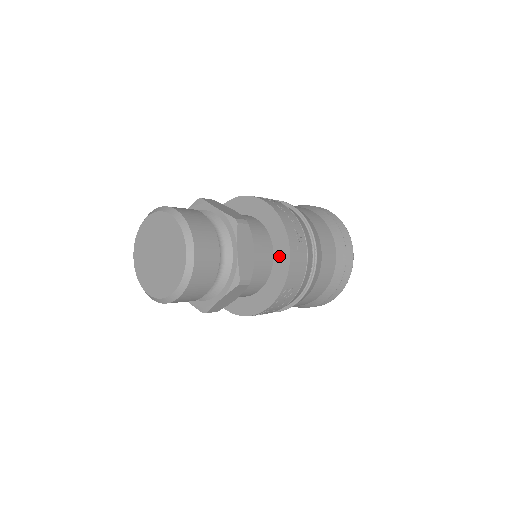
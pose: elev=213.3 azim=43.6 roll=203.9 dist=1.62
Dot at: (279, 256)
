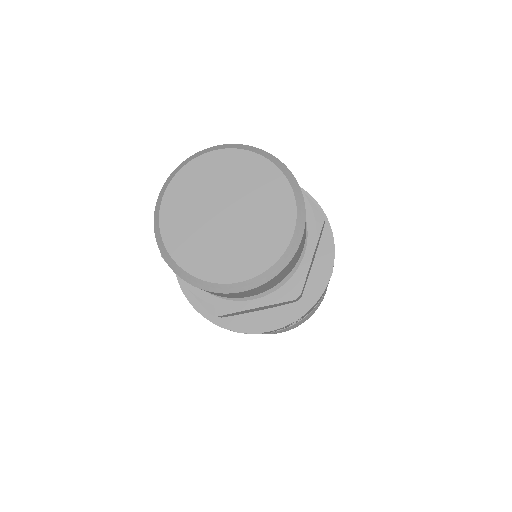
Dot at: (313, 274)
